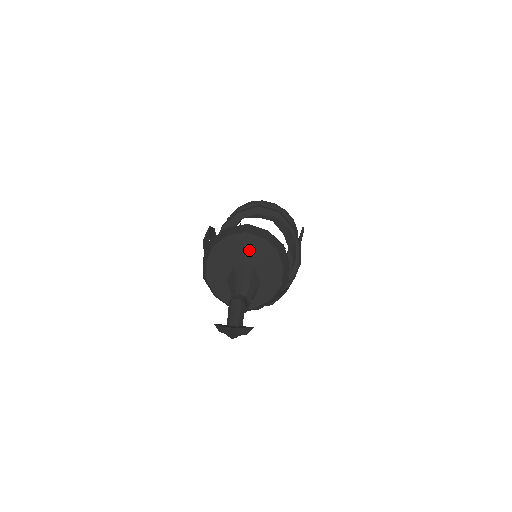
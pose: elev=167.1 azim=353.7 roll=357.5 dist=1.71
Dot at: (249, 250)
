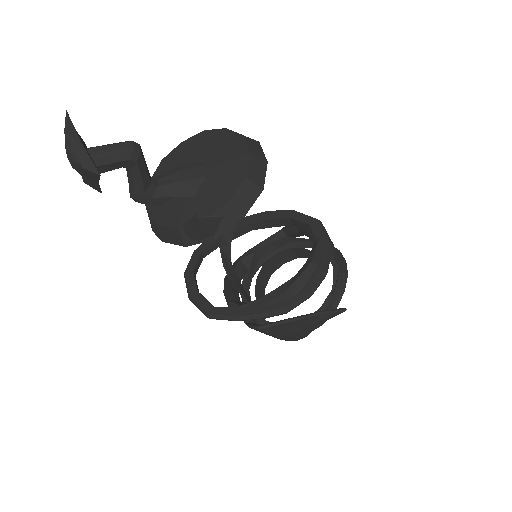
Dot at: (224, 155)
